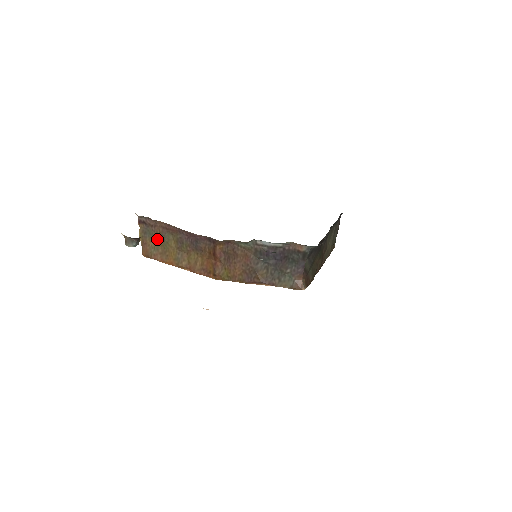
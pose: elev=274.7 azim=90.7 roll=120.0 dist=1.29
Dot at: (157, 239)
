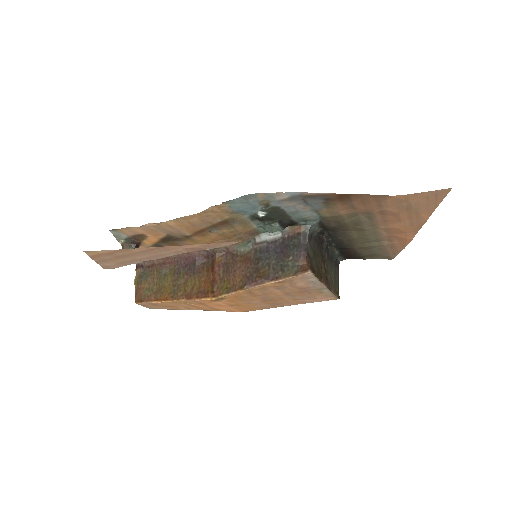
Dot at: (153, 279)
